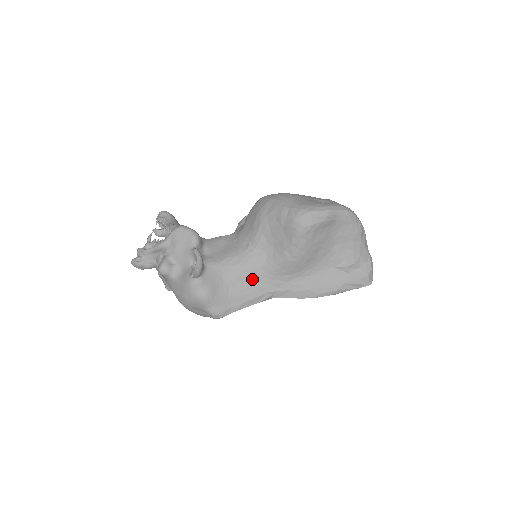
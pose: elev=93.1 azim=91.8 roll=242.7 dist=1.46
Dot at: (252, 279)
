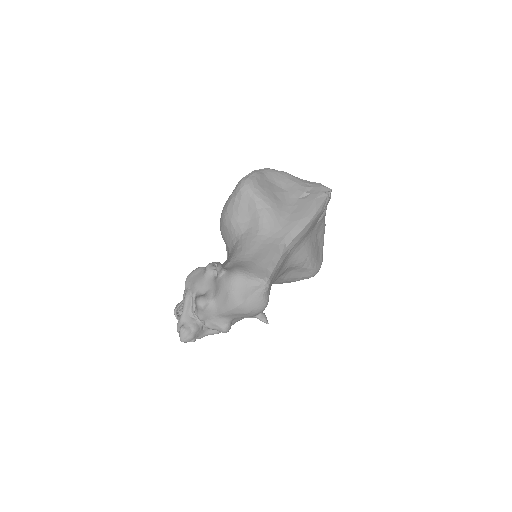
Dot at: (260, 246)
